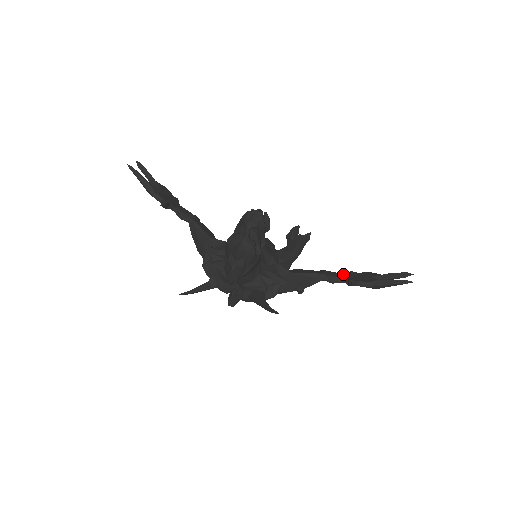
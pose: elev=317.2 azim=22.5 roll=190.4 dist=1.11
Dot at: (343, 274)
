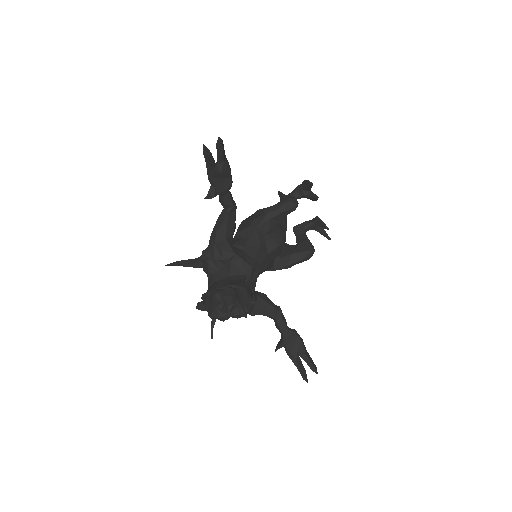
Dot at: (288, 329)
